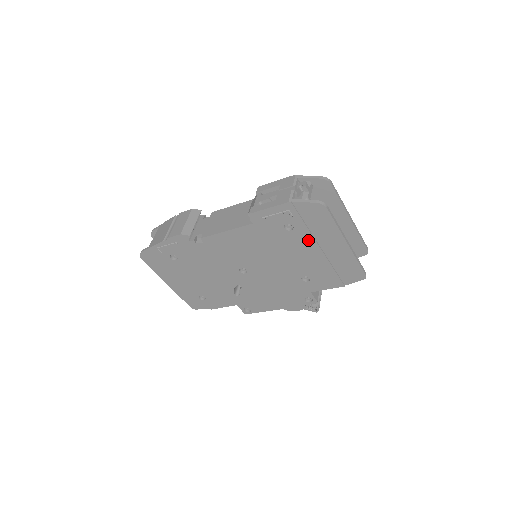
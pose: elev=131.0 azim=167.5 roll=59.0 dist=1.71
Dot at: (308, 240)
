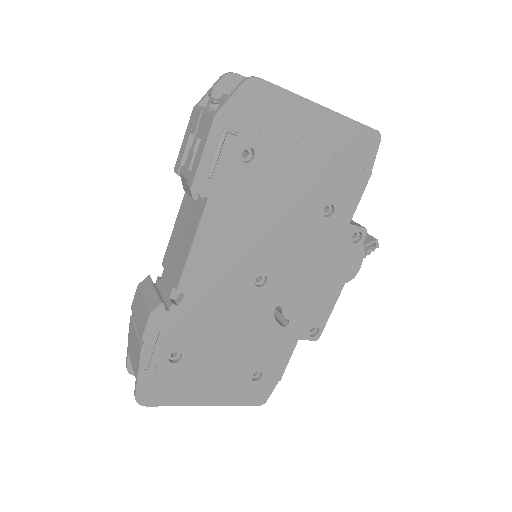
Dot at: (282, 150)
